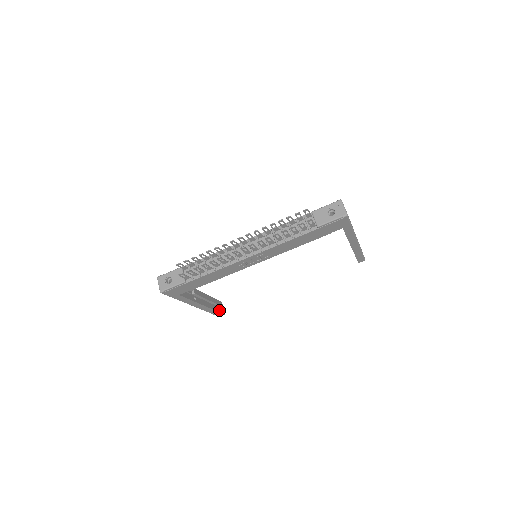
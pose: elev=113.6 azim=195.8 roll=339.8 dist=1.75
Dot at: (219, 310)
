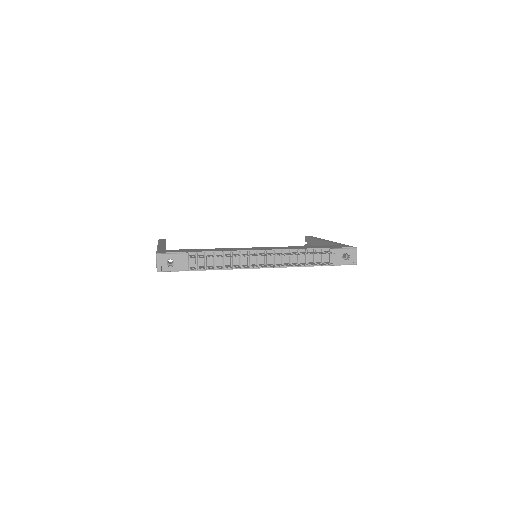
Dot at: occluded
